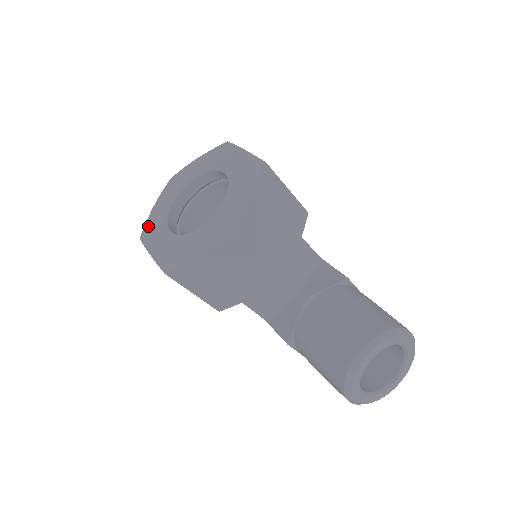
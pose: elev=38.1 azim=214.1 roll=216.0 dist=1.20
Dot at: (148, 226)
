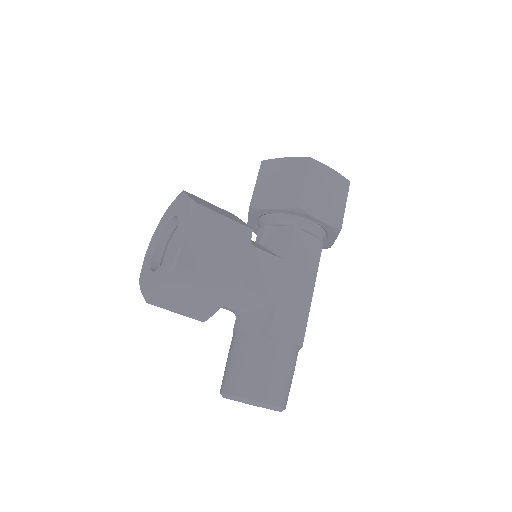
Dot at: (158, 225)
